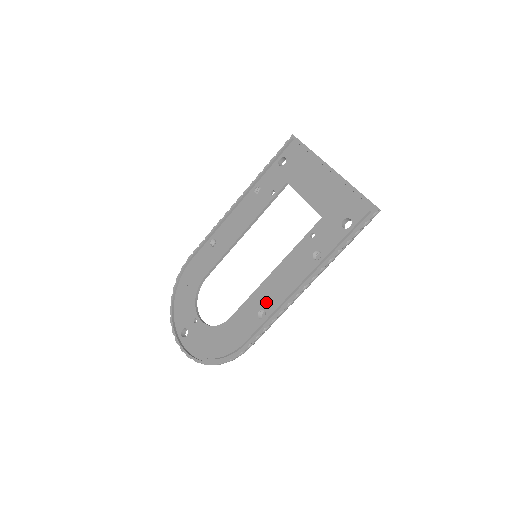
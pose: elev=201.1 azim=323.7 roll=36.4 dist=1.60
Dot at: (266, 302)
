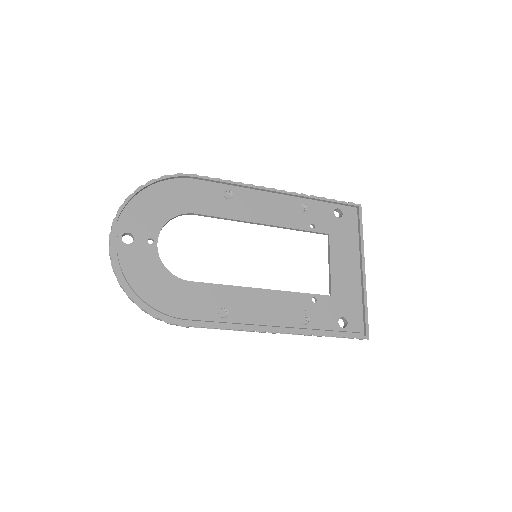
Dot at: (236, 307)
